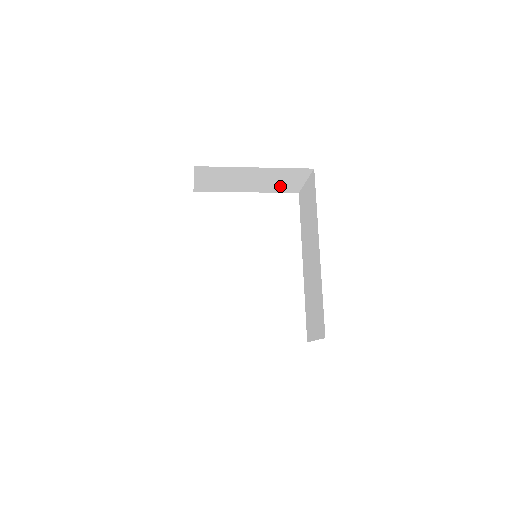
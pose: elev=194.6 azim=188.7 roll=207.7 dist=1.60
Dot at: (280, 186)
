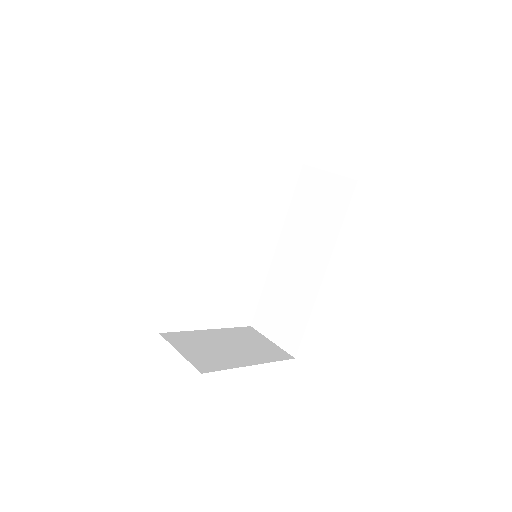
Dot at: occluded
